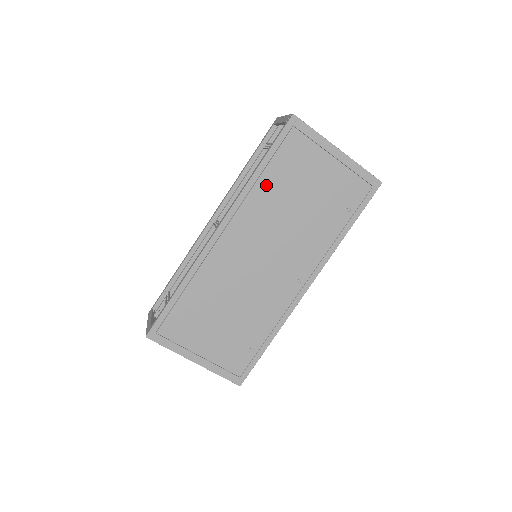
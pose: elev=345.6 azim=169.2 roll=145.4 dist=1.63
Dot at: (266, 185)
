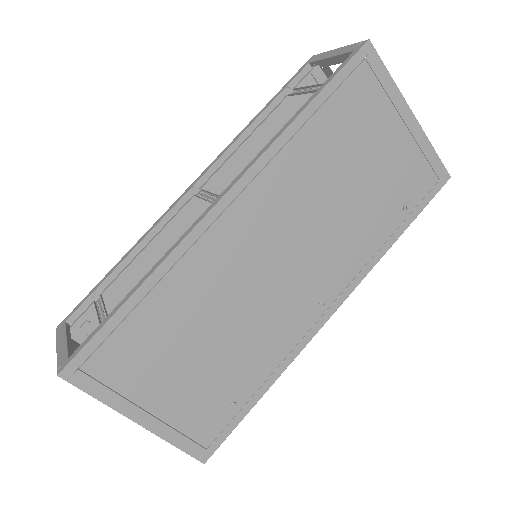
Dot at: (309, 142)
